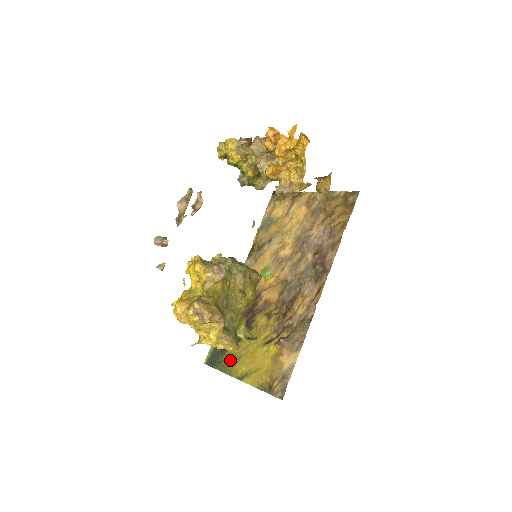
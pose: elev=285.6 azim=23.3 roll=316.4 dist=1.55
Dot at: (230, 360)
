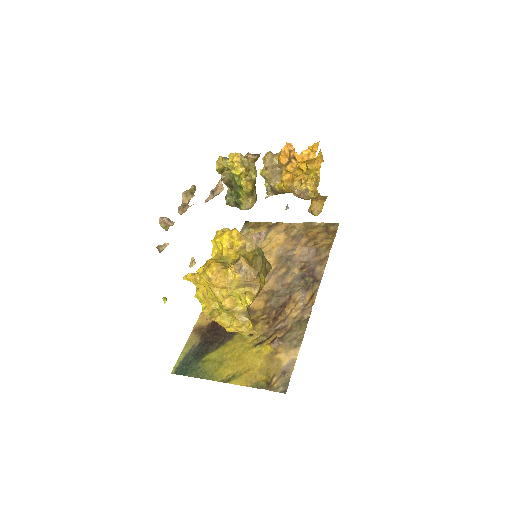
Dot at: (209, 365)
